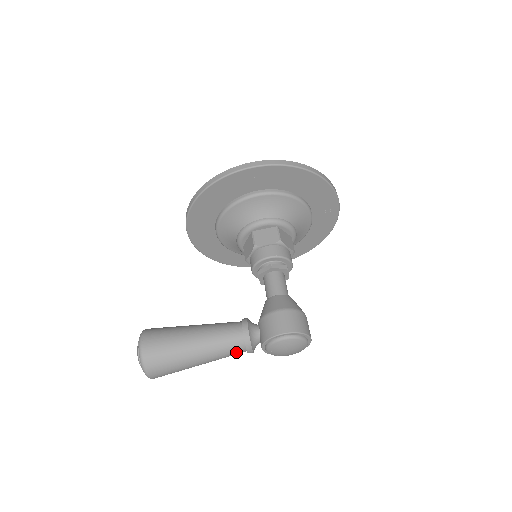
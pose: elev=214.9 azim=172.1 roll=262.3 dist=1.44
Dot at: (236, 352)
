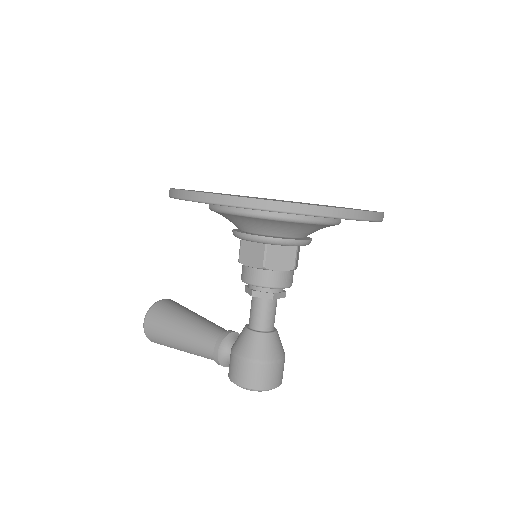
Dot at: occluded
